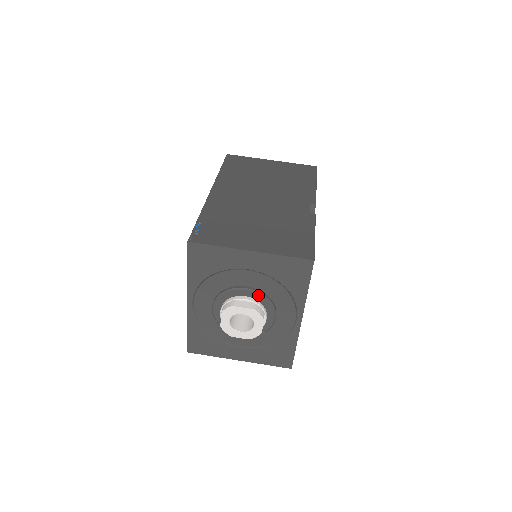
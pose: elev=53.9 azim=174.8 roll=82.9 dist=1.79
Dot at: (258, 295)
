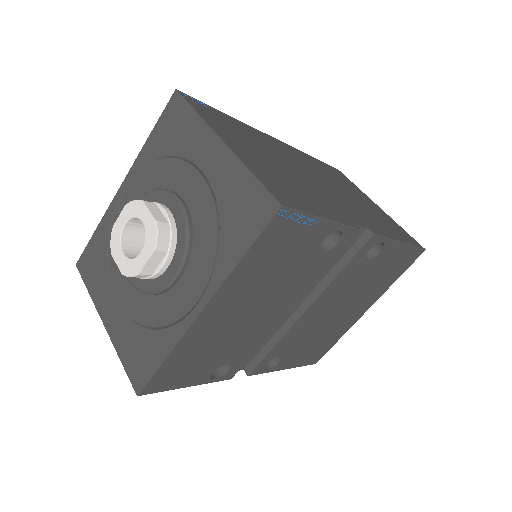
Dot at: (183, 219)
